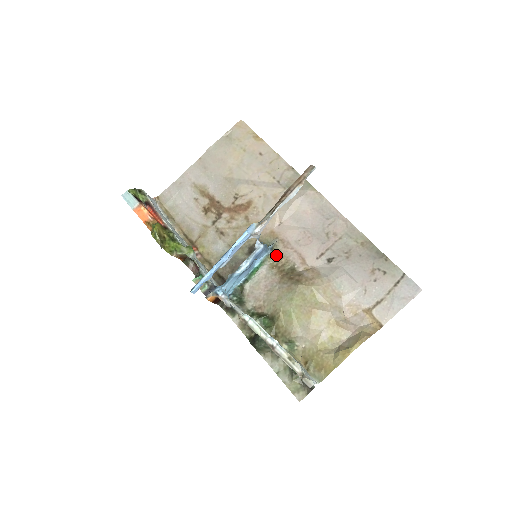
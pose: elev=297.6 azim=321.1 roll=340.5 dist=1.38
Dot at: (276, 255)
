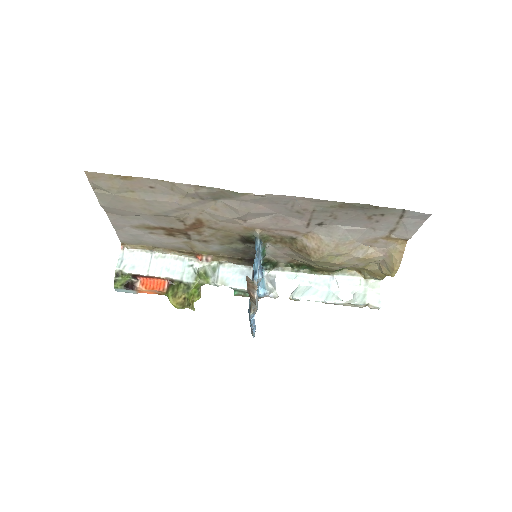
Dot at: (268, 238)
